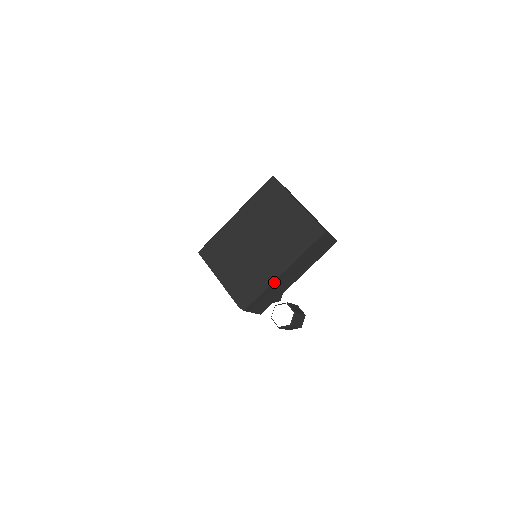
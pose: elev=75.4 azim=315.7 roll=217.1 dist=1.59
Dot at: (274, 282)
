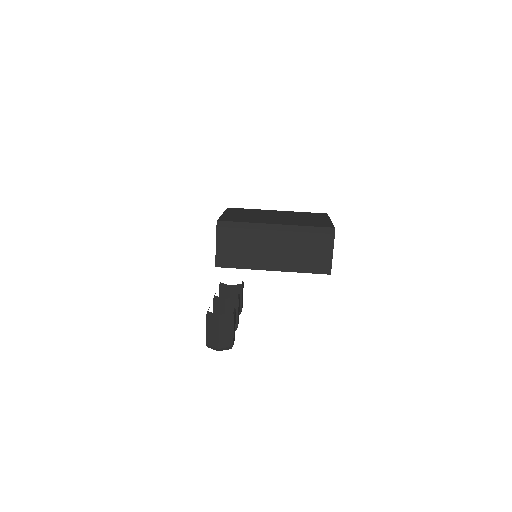
Dot at: (260, 231)
